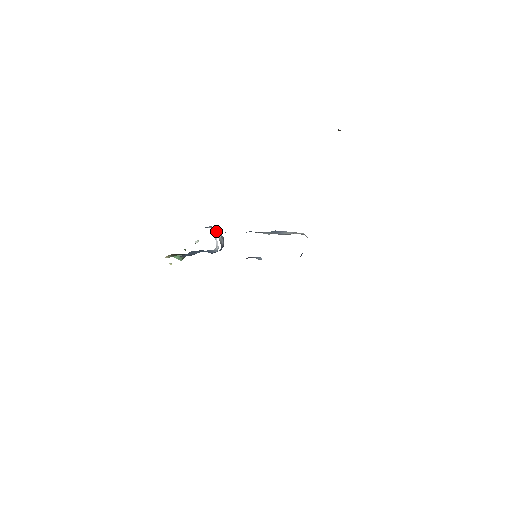
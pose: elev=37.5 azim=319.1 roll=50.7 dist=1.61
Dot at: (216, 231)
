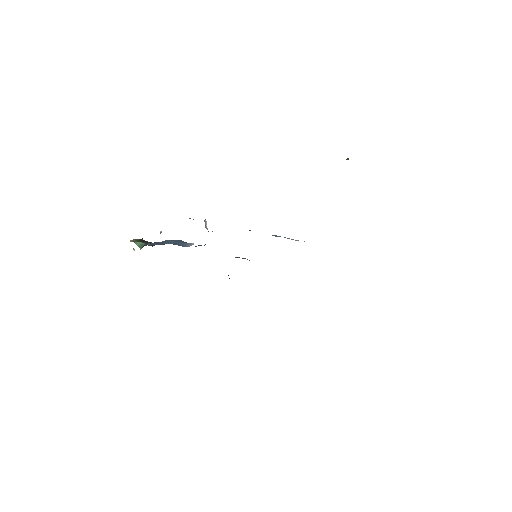
Dot at: (205, 223)
